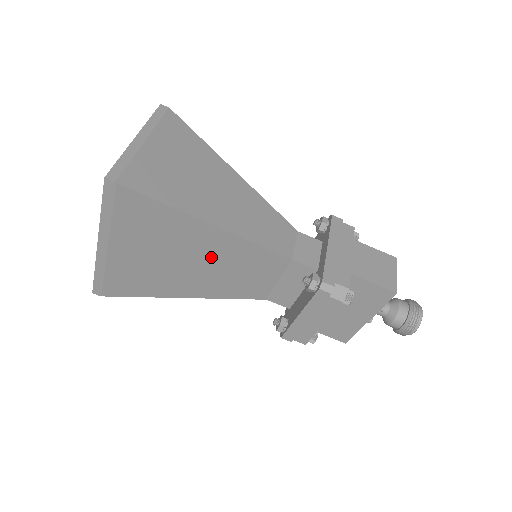
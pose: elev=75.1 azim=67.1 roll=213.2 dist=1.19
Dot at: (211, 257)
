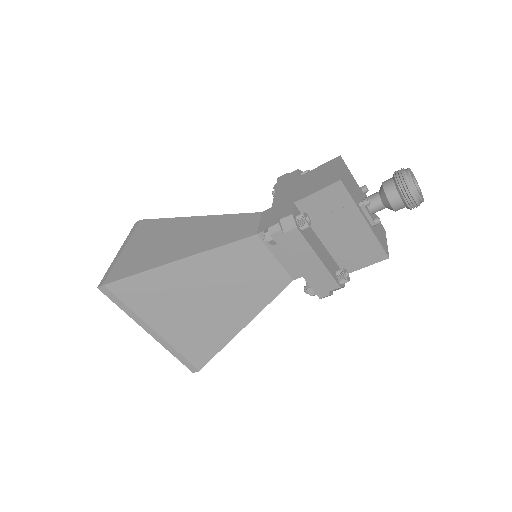
Dot at: (211, 283)
